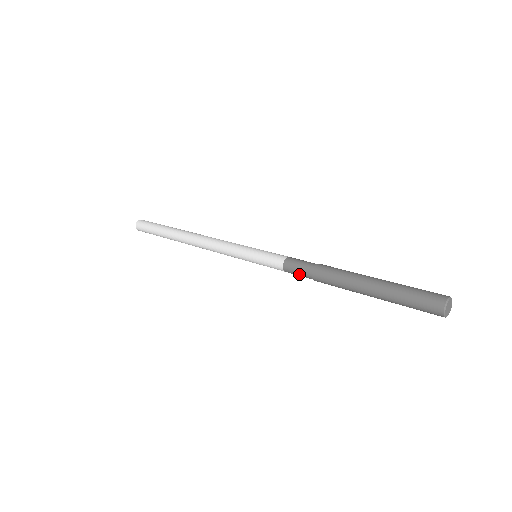
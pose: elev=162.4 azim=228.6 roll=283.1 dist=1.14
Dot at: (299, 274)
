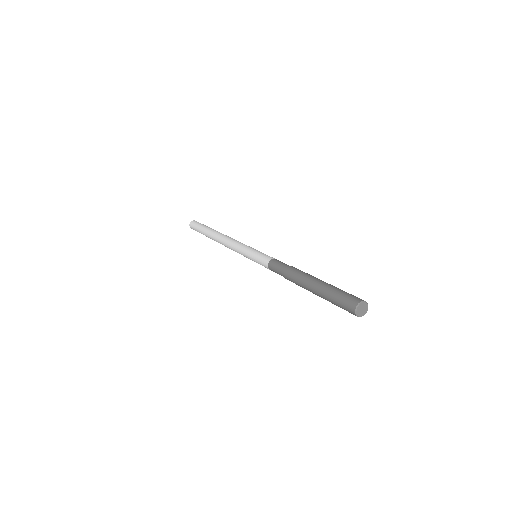
Dot at: occluded
